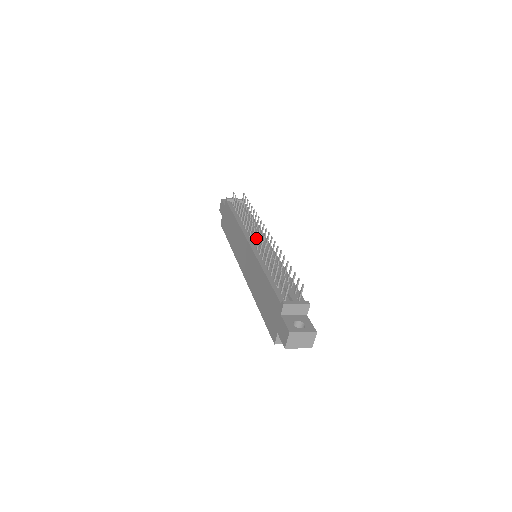
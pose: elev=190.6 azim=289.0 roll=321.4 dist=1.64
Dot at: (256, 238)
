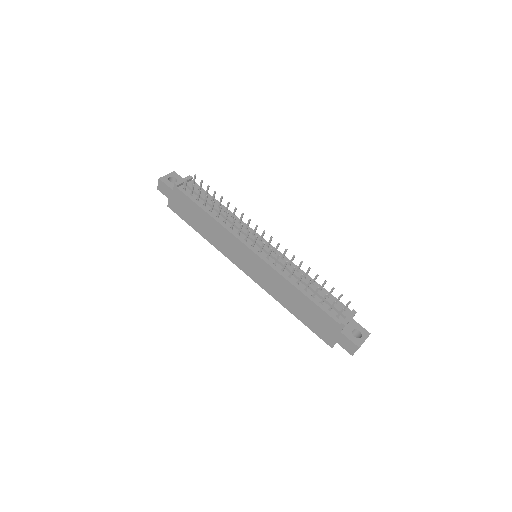
Dot at: occluded
